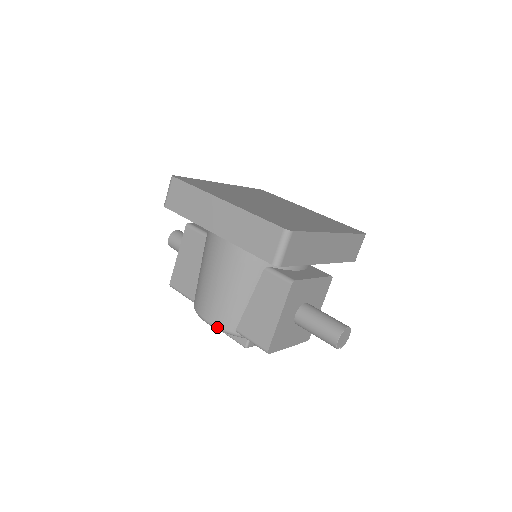
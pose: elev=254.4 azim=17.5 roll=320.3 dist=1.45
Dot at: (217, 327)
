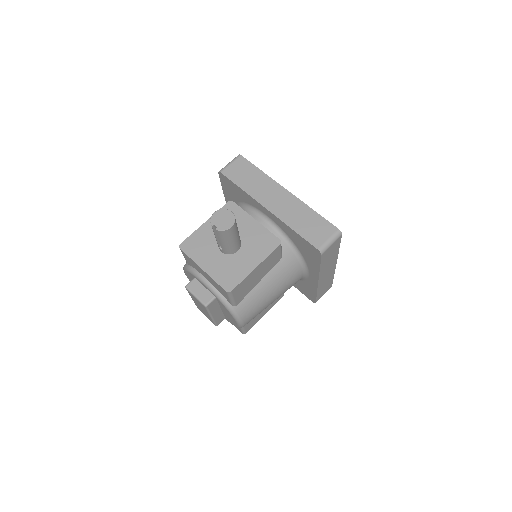
Dot at: occluded
